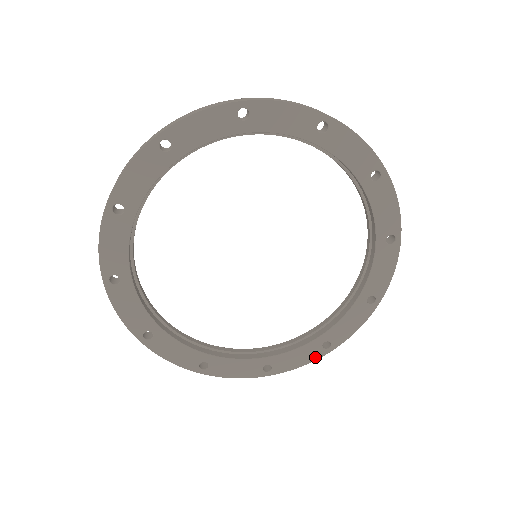
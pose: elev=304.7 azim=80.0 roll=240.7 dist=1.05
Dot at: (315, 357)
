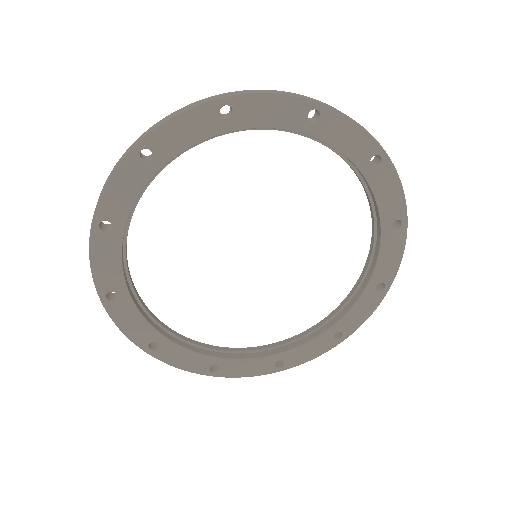
Dot at: (327, 348)
